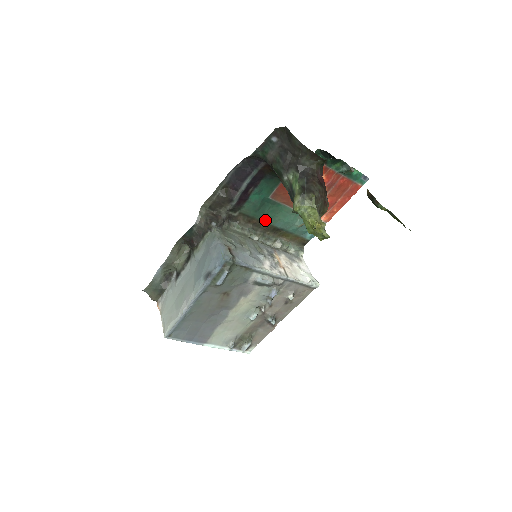
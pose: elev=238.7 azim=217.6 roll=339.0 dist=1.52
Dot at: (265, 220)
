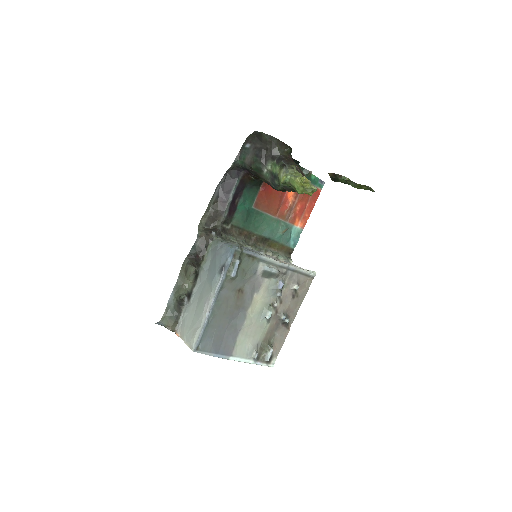
Dot at: (253, 231)
